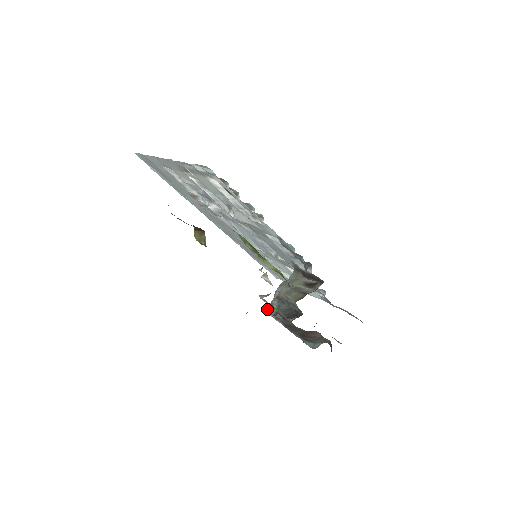
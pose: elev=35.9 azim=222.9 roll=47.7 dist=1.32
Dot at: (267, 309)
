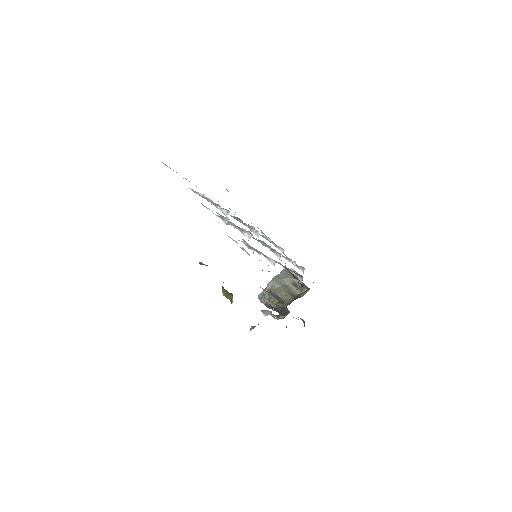
Dot at: (259, 296)
